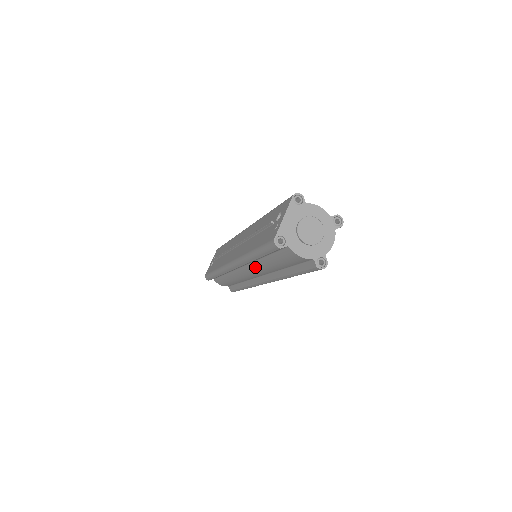
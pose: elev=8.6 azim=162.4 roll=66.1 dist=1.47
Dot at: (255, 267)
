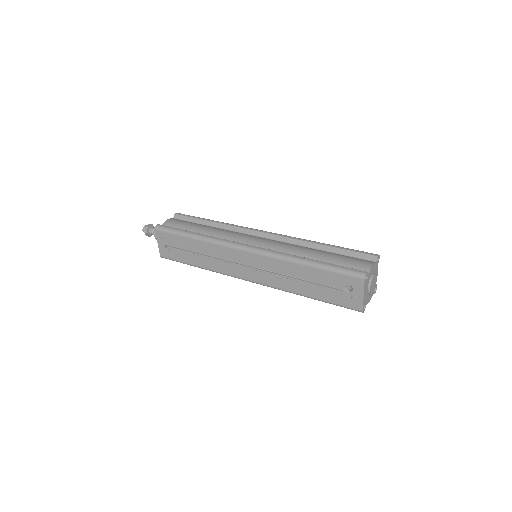
Dot at: occluded
